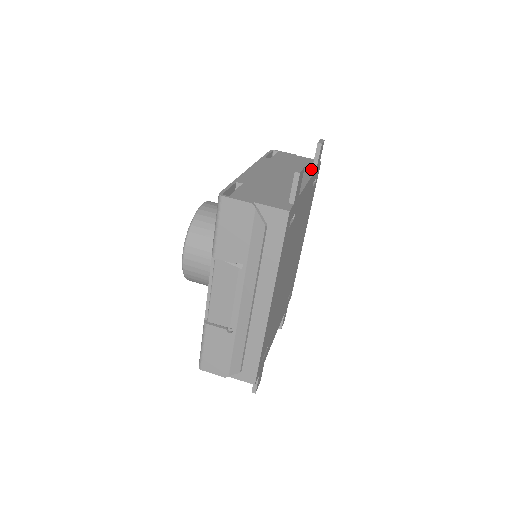
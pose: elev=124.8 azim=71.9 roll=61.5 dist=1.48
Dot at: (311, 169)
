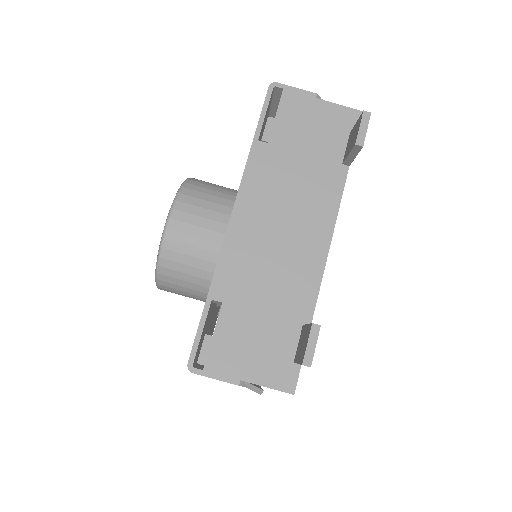
Dot at: (340, 173)
